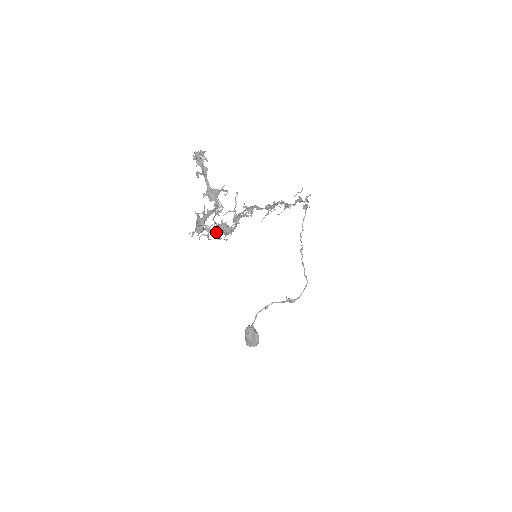
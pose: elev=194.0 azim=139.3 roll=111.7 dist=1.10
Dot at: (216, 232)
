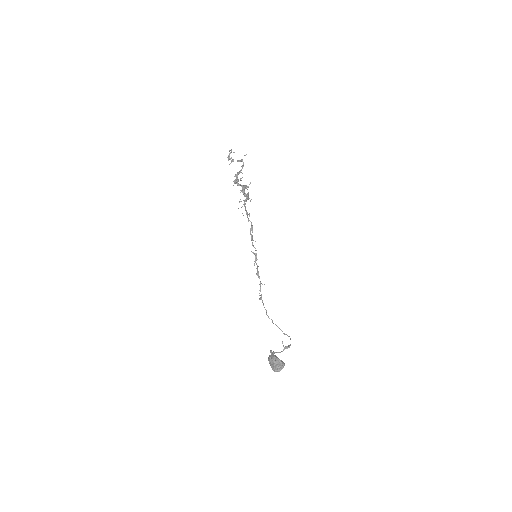
Dot at: (243, 186)
